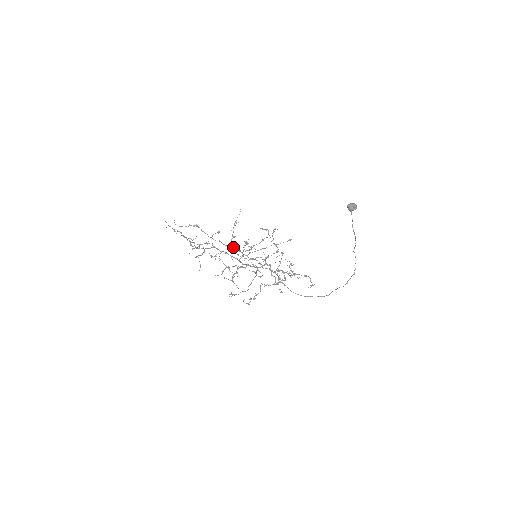
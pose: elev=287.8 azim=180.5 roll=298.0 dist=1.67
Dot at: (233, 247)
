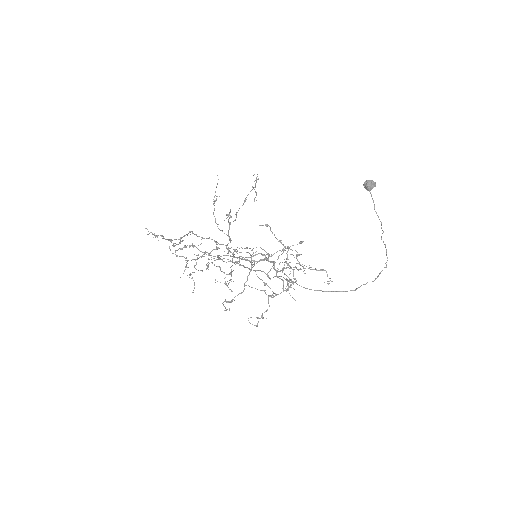
Dot at: (235, 262)
